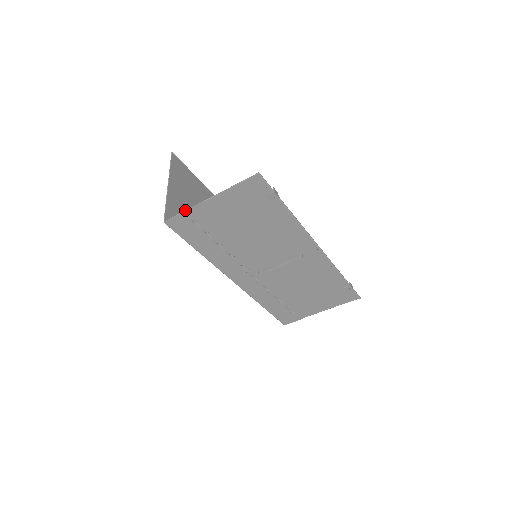
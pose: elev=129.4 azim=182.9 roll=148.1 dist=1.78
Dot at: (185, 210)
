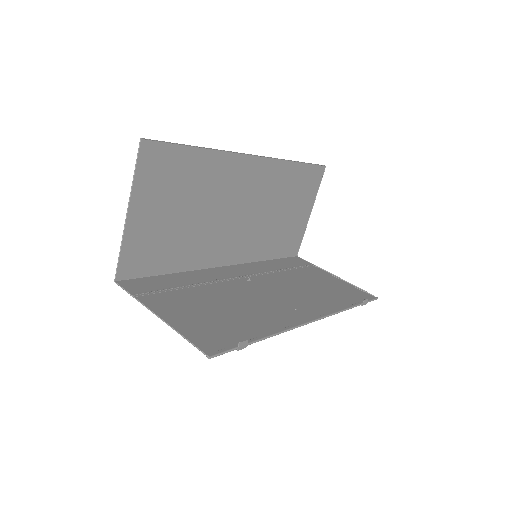
Dot at: (134, 297)
